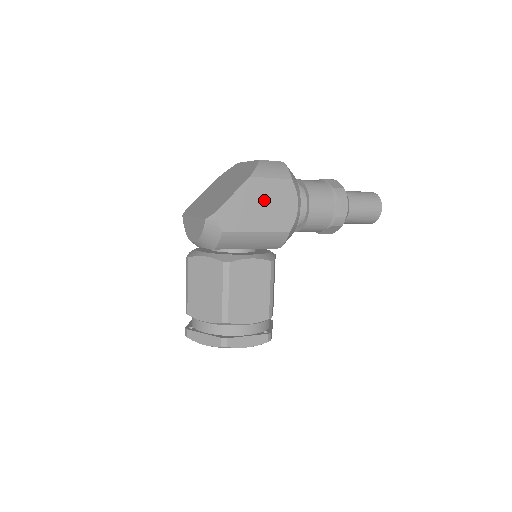
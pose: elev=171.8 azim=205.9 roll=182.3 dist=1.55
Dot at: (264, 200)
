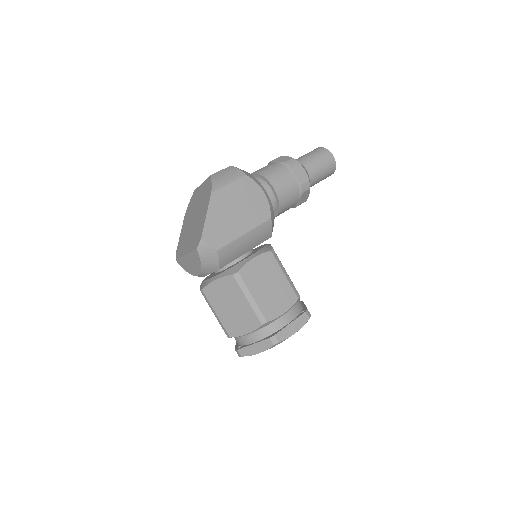
Dot at: (234, 205)
